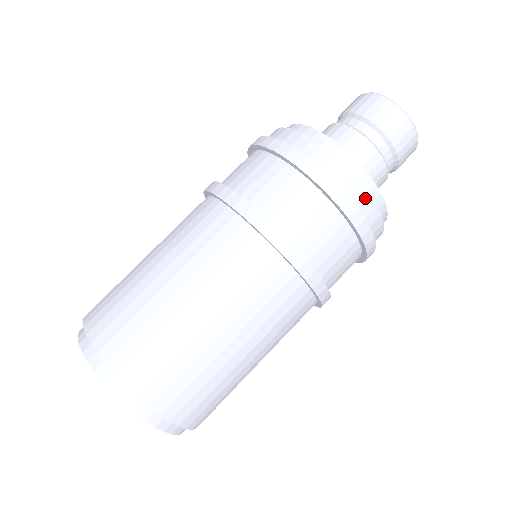
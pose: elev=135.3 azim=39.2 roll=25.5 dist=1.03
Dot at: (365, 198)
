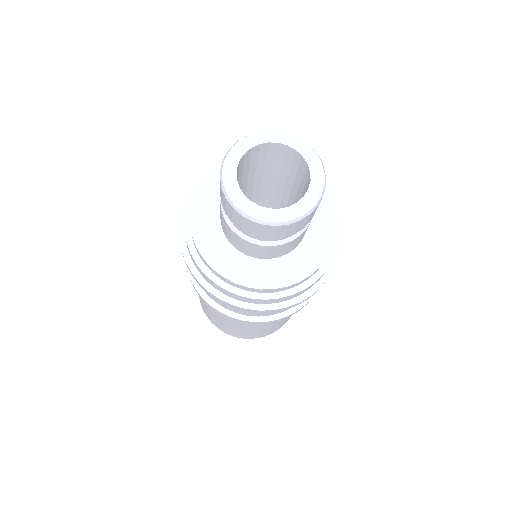
Dot at: (311, 286)
